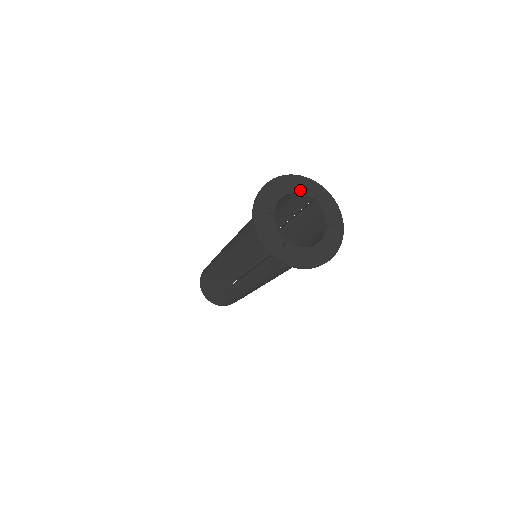
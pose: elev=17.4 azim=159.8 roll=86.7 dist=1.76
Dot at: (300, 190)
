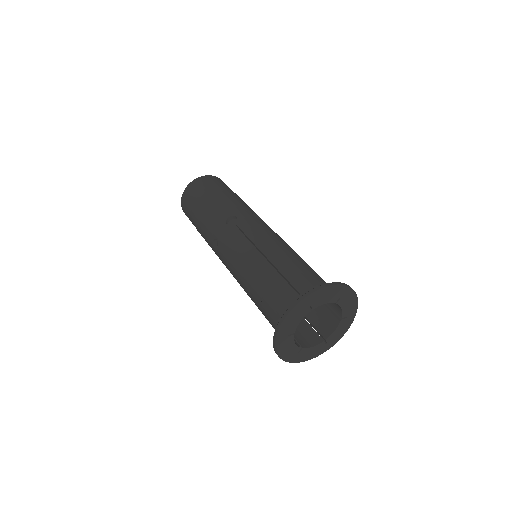
Dot at: (297, 322)
